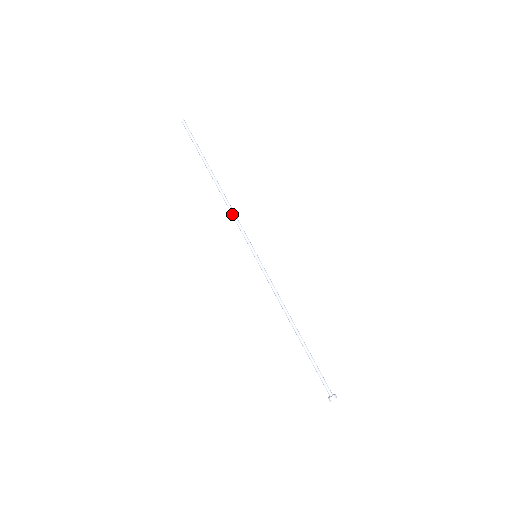
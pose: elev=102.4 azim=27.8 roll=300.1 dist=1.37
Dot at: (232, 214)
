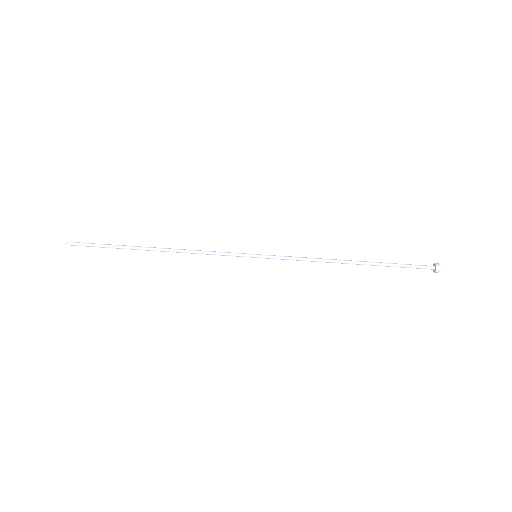
Dot at: occluded
